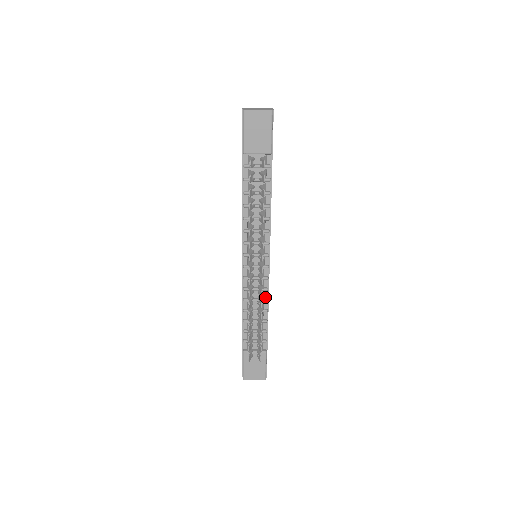
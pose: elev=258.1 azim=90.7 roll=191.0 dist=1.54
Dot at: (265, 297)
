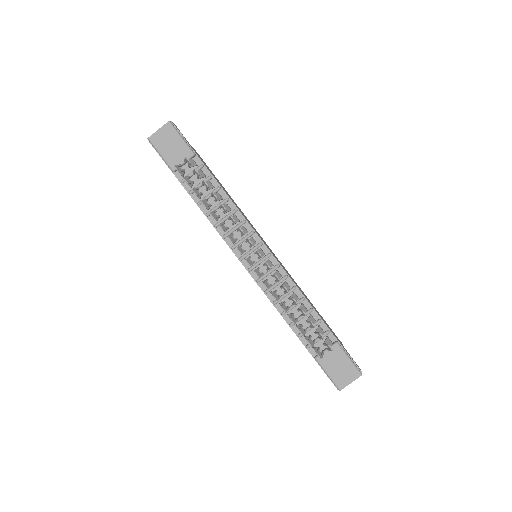
Dot at: (291, 286)
